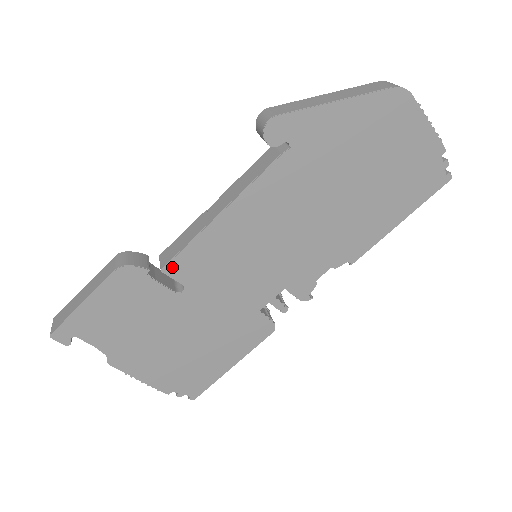
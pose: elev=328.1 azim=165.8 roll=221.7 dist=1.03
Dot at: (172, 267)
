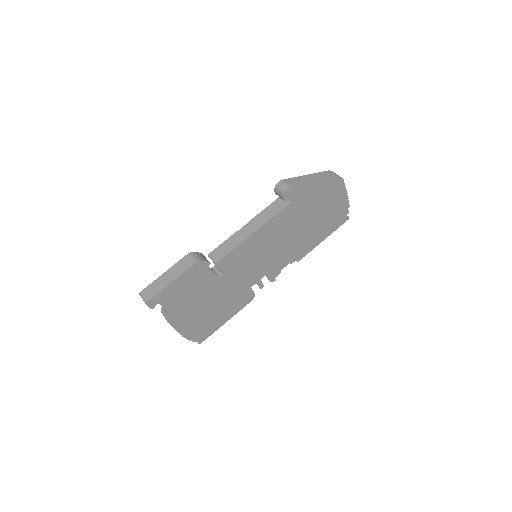
Dot at: (221, 262)
